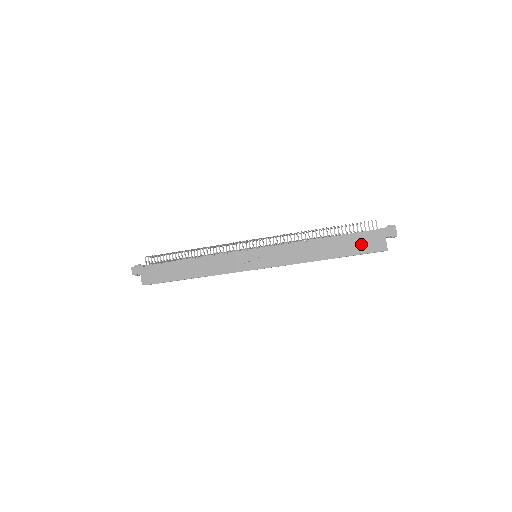
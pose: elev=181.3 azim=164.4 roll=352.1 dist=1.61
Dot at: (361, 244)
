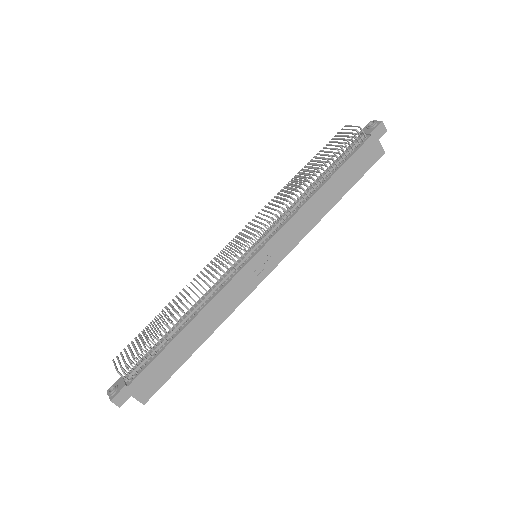
Dot at: (361, 163)
